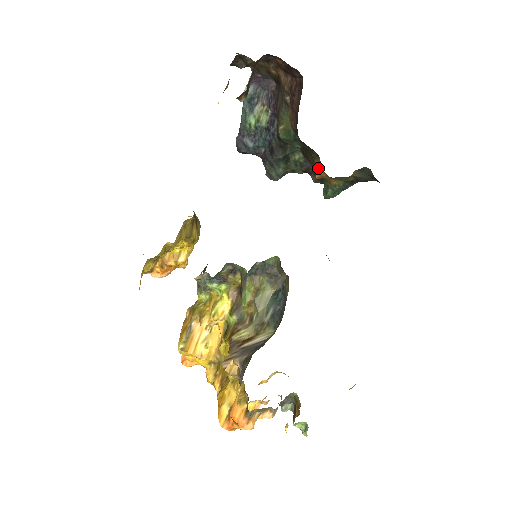
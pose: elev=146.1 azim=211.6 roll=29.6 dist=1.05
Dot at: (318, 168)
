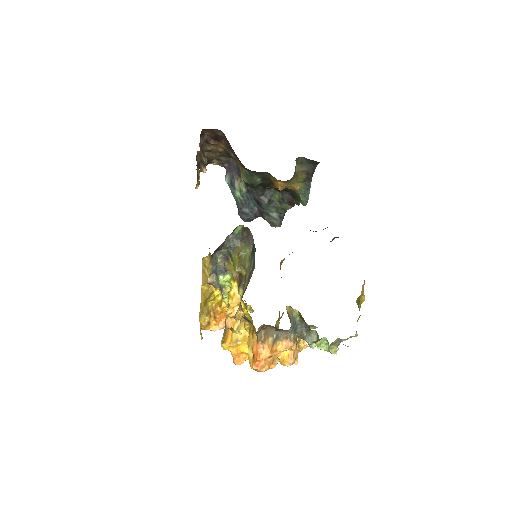
Dot at: (276, 182)
